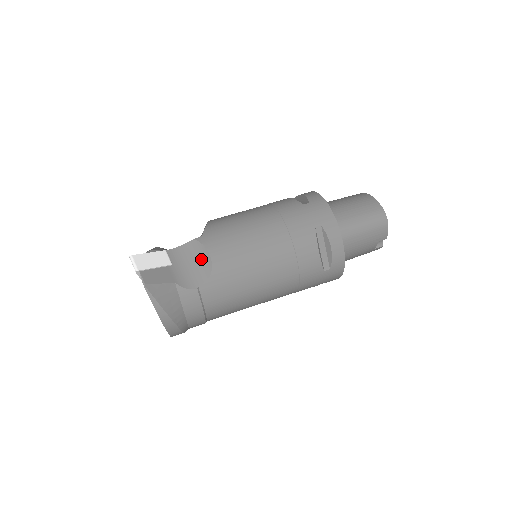
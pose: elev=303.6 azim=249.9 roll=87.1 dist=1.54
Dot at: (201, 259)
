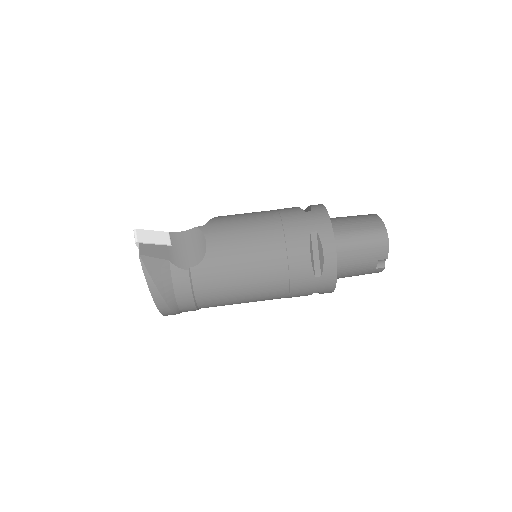
Dot at: (198, 245)
